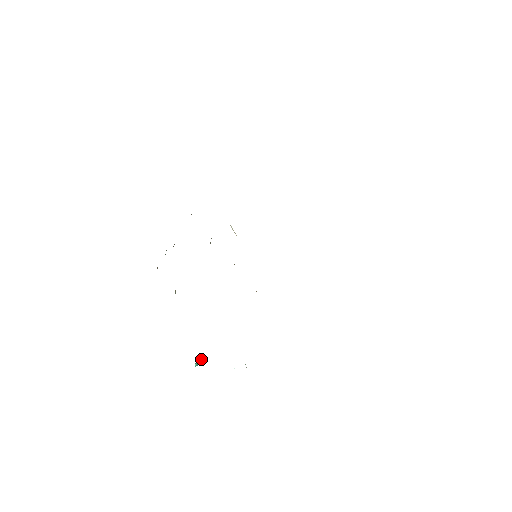
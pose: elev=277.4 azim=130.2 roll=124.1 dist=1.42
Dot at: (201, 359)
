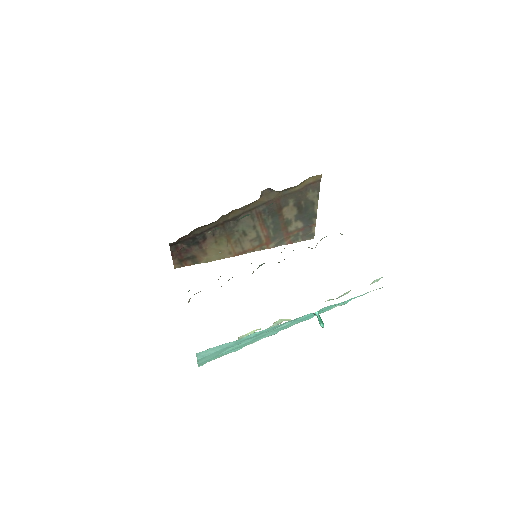
Dot at: (318, 313)
